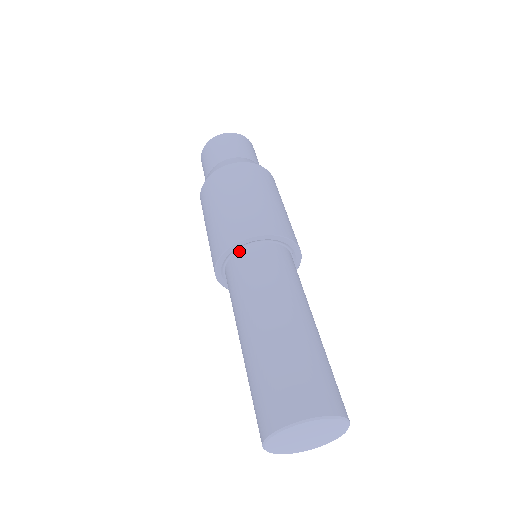
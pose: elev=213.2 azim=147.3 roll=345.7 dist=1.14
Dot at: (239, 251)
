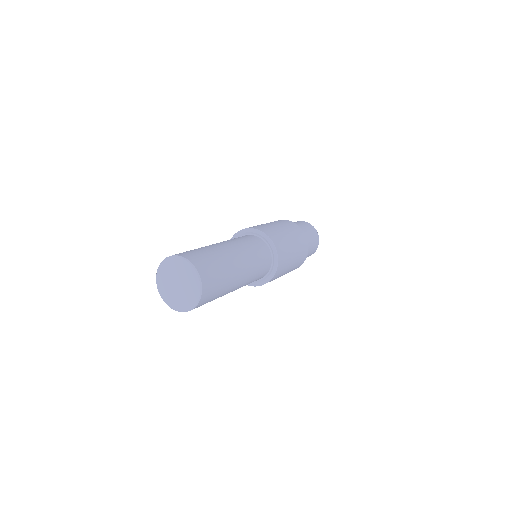
Dot at: (251, 235)
